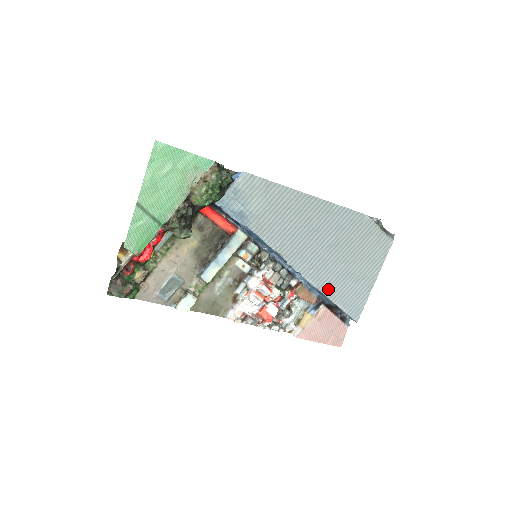
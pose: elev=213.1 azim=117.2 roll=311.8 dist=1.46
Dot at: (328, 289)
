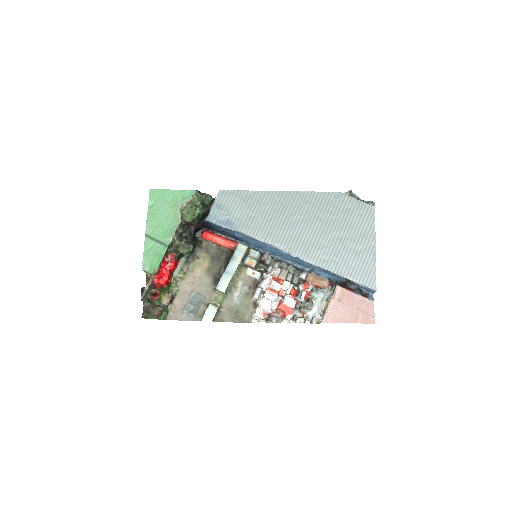
Dot at: (331, 265)
